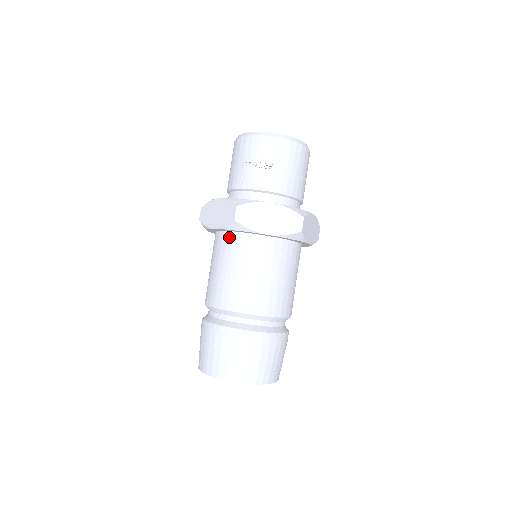
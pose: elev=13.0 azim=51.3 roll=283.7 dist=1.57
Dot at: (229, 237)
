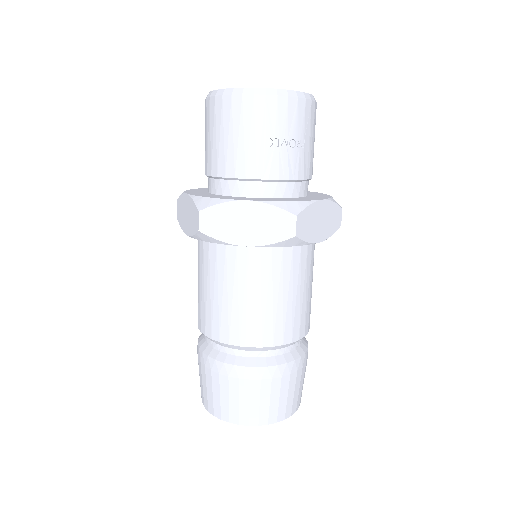
Dot at: (264, 253)
